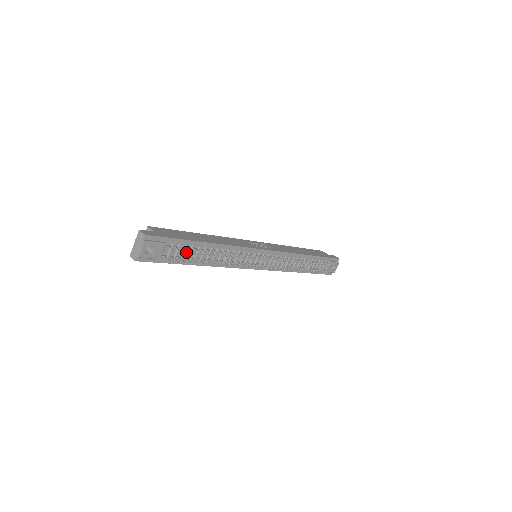
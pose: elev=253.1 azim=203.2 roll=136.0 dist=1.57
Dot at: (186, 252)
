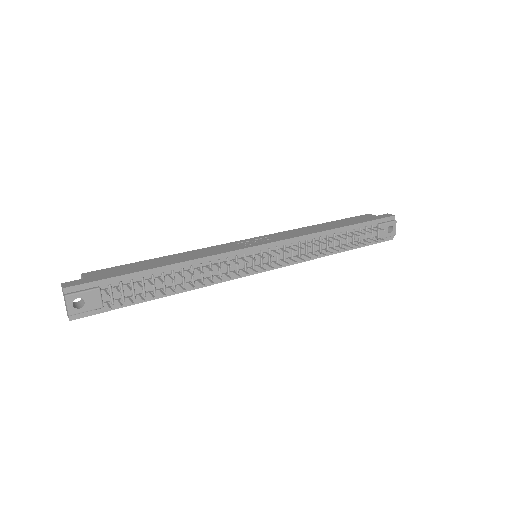
Dot at: (137, 287)
